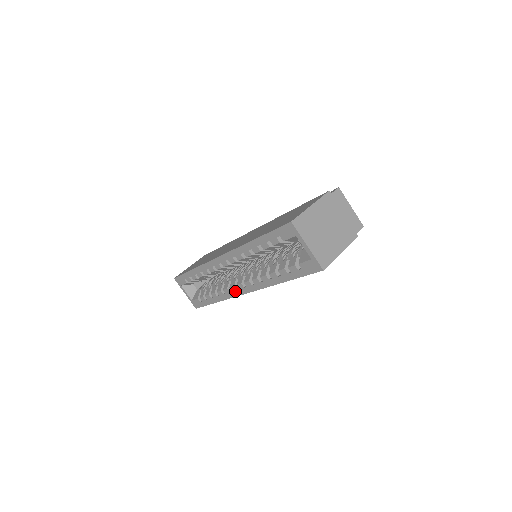
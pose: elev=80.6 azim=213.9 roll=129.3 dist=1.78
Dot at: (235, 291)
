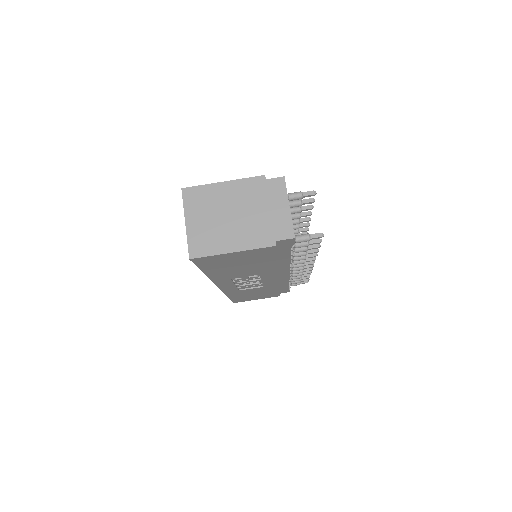
Dot at: occluded
